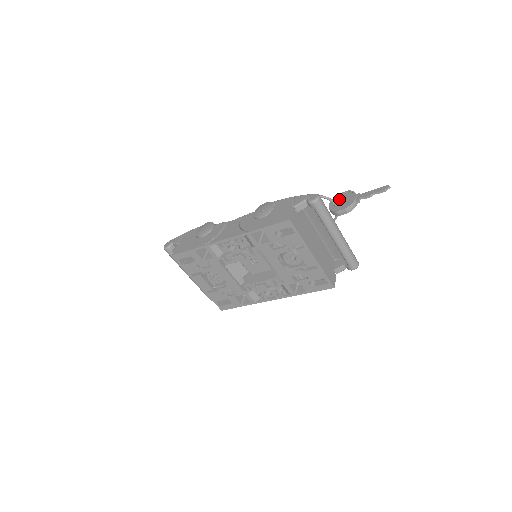
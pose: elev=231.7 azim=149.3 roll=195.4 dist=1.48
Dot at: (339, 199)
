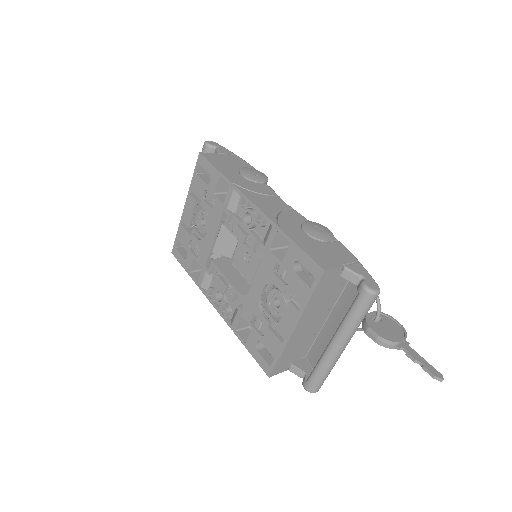
Dot at: (386, 321)
